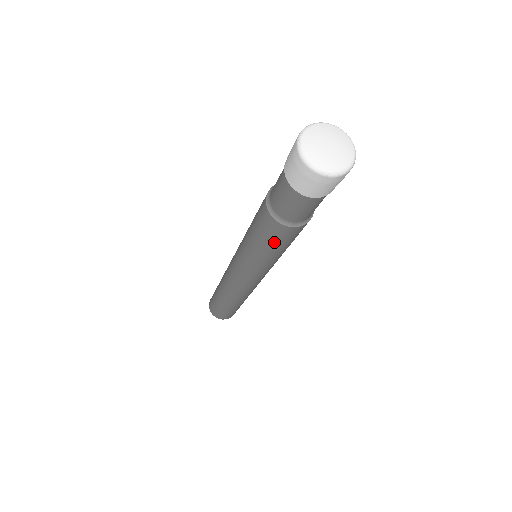
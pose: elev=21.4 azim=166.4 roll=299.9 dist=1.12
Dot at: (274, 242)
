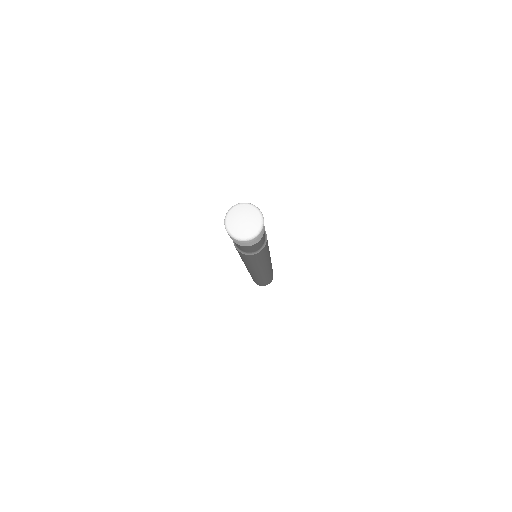
Dot at: (250, 260)
